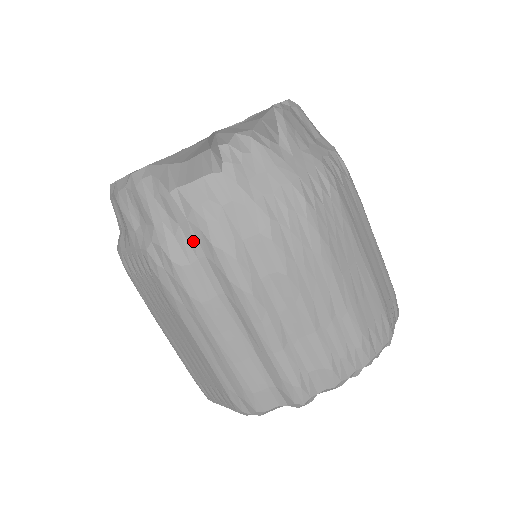
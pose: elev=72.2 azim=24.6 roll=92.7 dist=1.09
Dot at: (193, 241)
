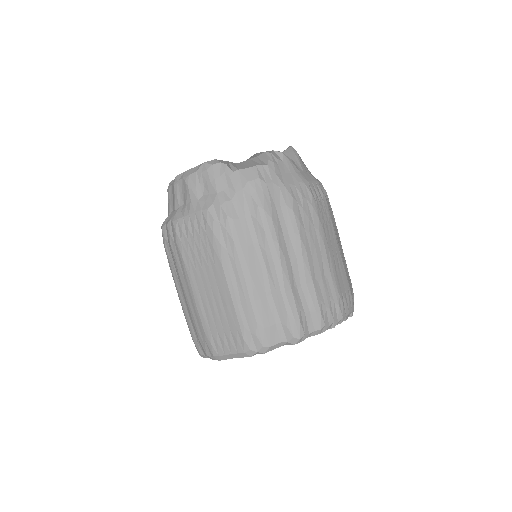
Dot at: (244, 204)
